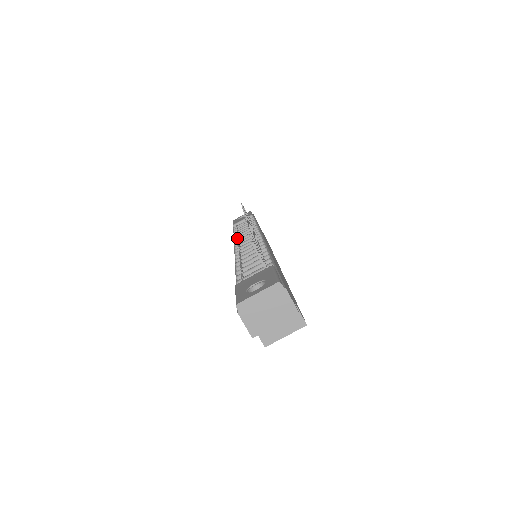
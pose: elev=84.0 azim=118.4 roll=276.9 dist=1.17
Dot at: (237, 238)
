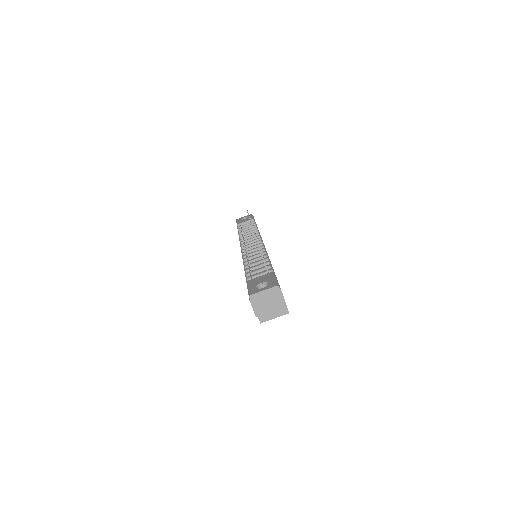
Dot at: (243, 239)
